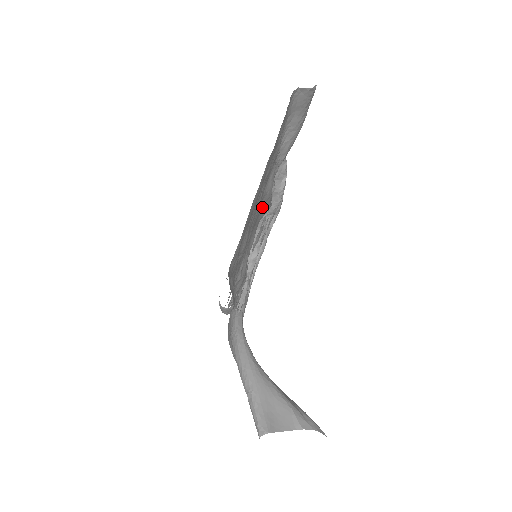
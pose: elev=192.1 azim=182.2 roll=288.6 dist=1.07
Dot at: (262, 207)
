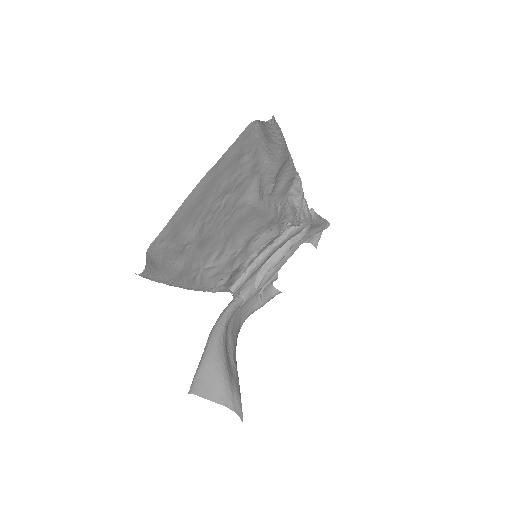
Dot at: (251, 214)
